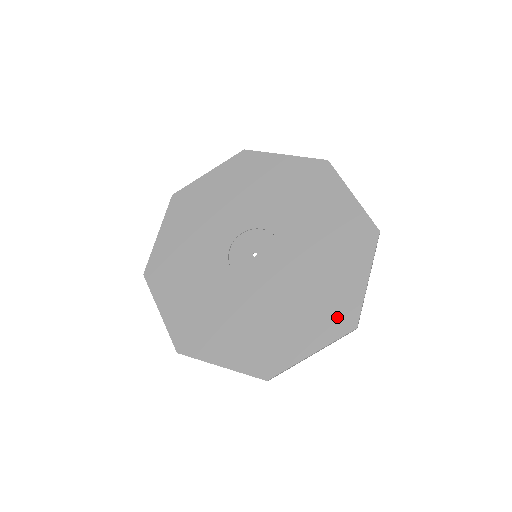
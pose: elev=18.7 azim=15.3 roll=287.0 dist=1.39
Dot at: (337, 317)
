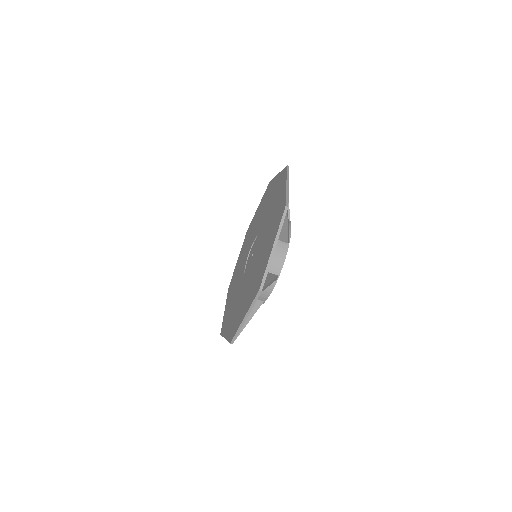
Dot at: (281, 181)
